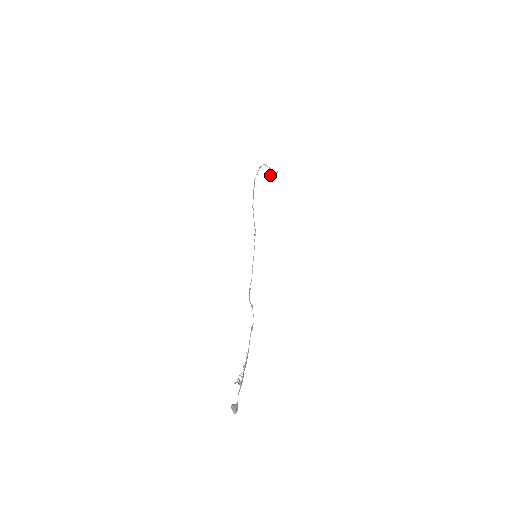
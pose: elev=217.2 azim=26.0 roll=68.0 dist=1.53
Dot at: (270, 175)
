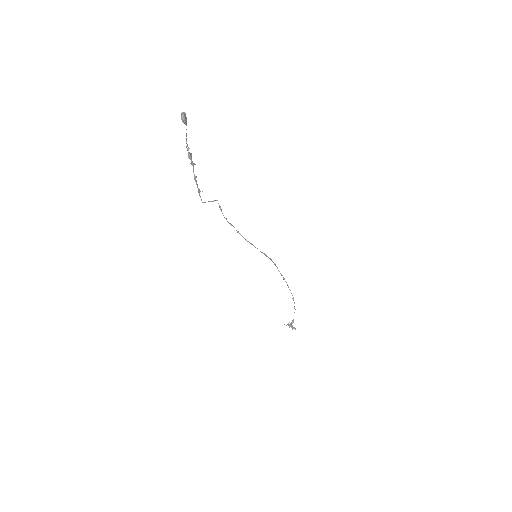
Dot at: (288, 324)
